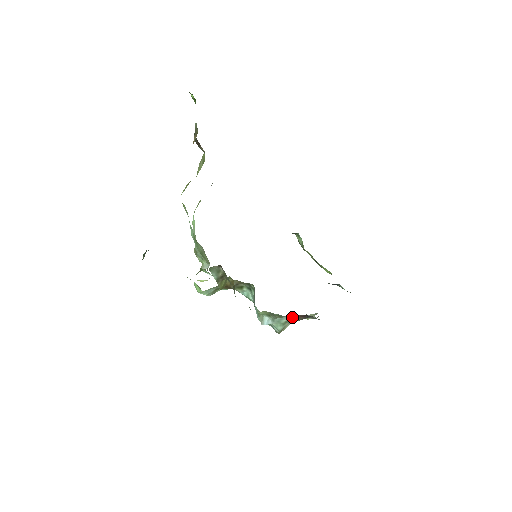
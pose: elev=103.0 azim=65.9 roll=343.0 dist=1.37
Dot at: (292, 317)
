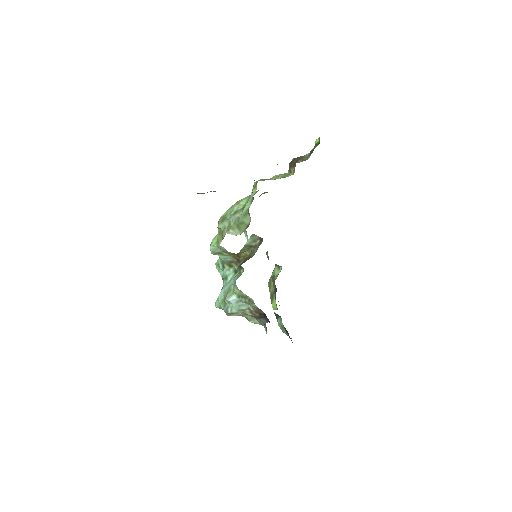
Dot at: (252, 309)
